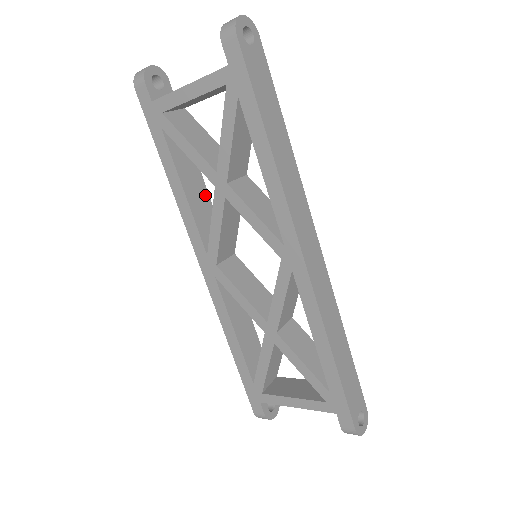
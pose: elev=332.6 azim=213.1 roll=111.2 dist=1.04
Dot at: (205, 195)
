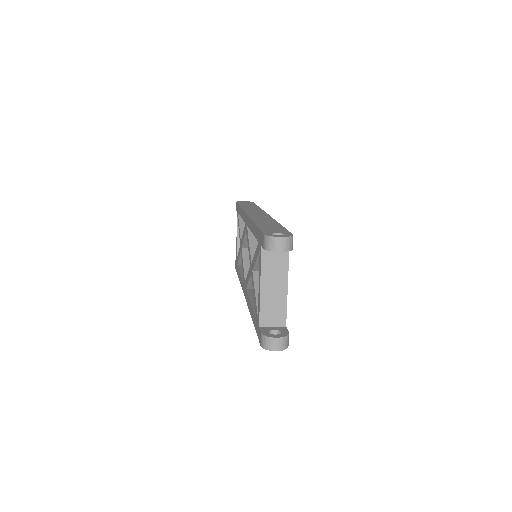
Dot at: occluded
